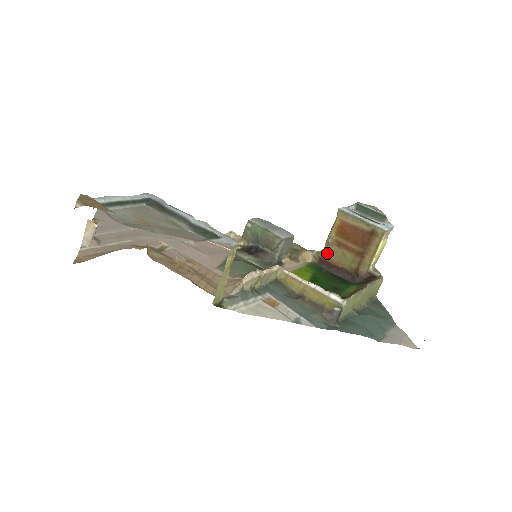
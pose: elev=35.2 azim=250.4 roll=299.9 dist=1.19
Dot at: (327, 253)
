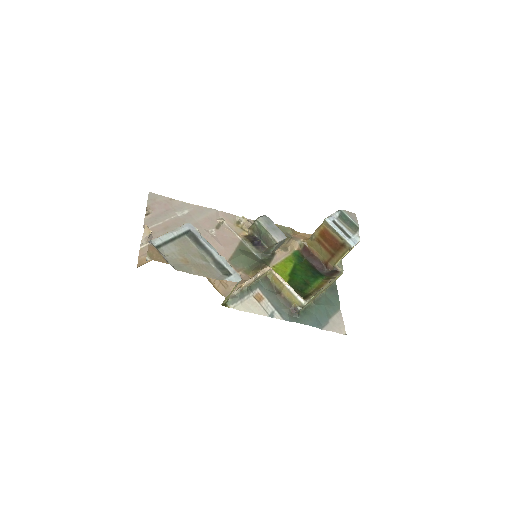
Dot at: (310, 244)
